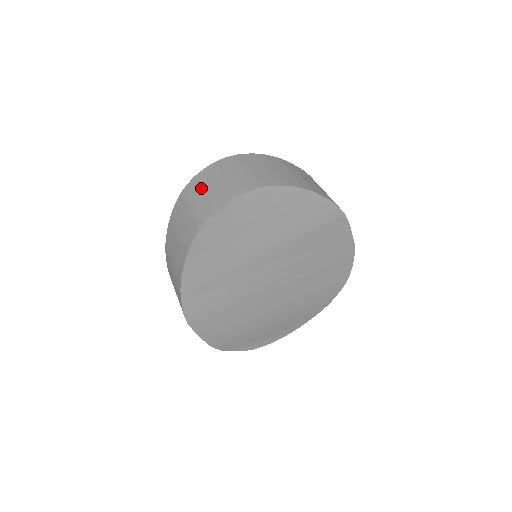
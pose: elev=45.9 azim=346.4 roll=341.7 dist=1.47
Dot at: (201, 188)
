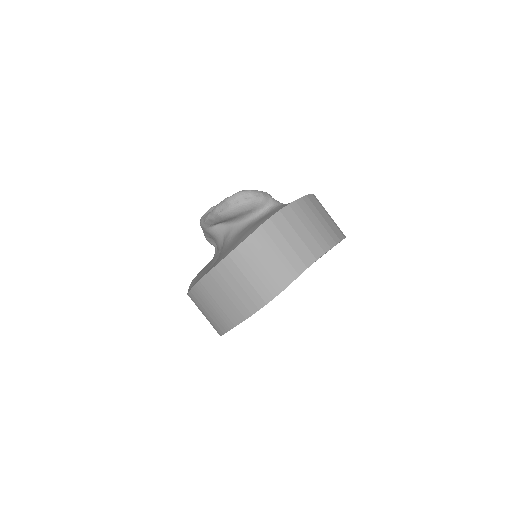
Dot at: (258, 259)
